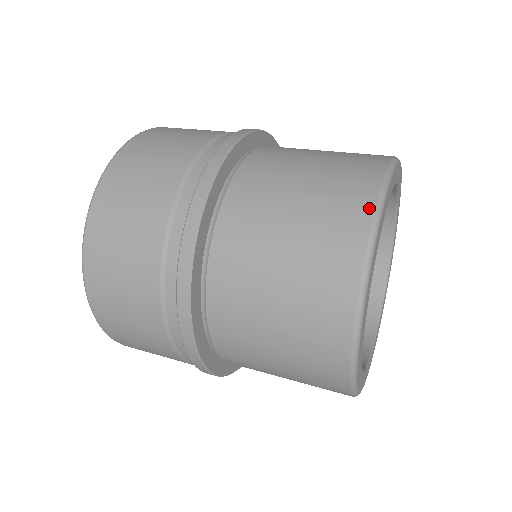
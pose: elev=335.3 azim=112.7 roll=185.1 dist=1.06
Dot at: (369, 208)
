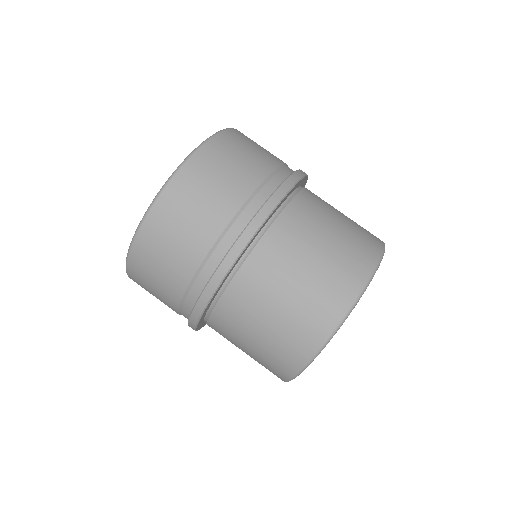
Dot at: (333, 324)
